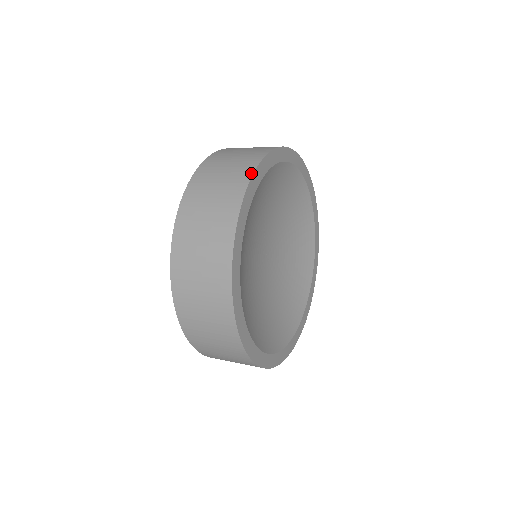
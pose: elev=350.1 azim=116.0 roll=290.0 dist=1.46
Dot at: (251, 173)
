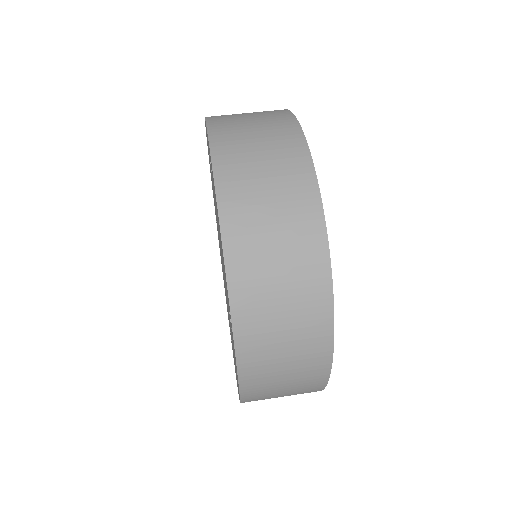
Dot at: (327, 376)
